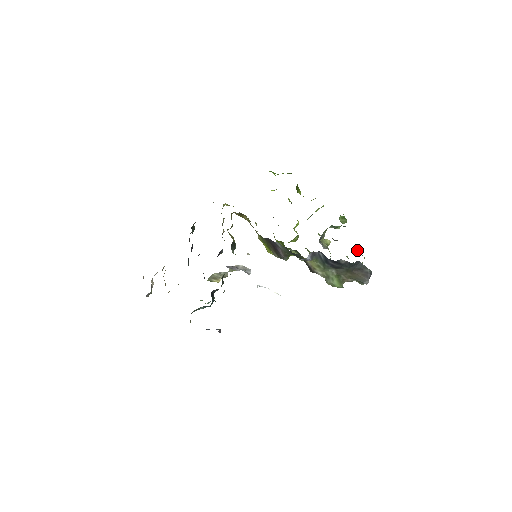
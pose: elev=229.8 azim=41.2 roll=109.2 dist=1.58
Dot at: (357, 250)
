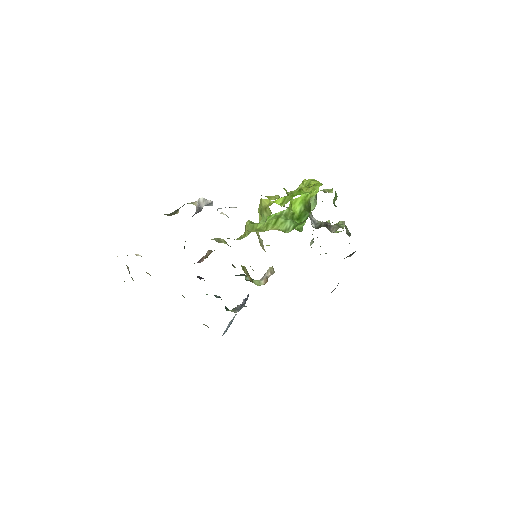
Dot at: (346, 232)
